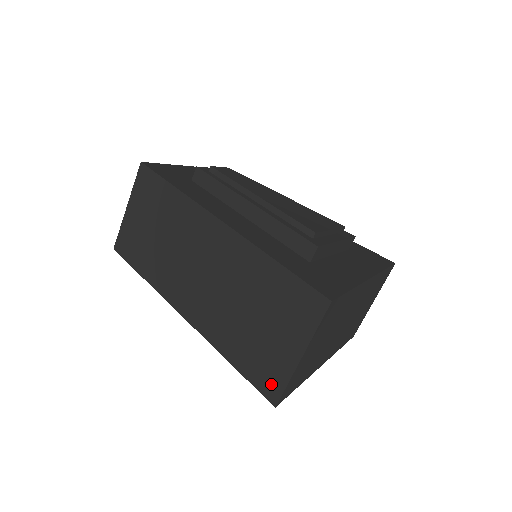
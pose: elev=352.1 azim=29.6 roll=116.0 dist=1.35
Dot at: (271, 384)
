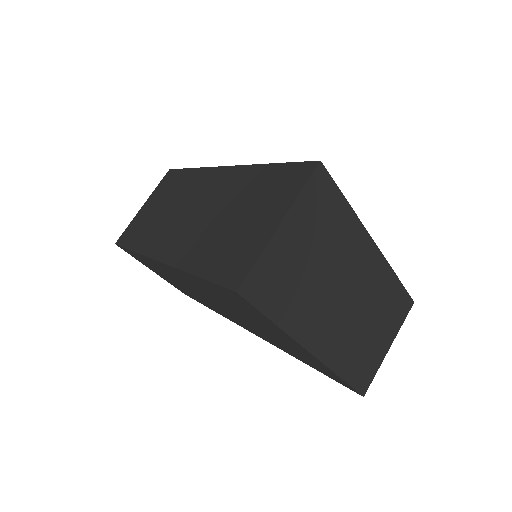
Dot at: (238, 270)
